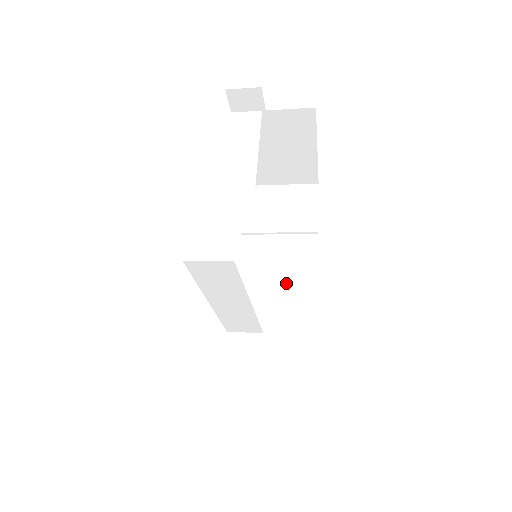
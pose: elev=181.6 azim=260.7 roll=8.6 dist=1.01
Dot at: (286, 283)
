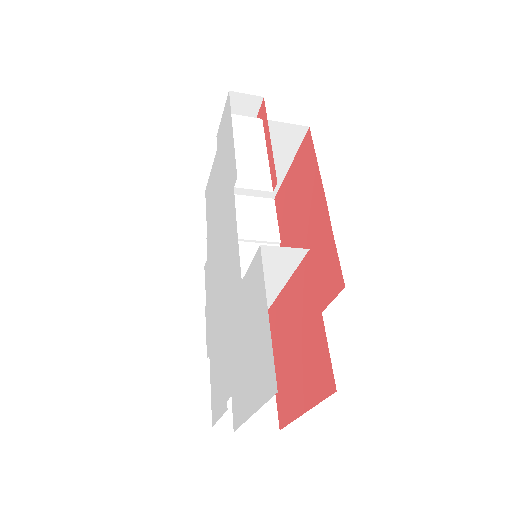
Dot at: occluded
